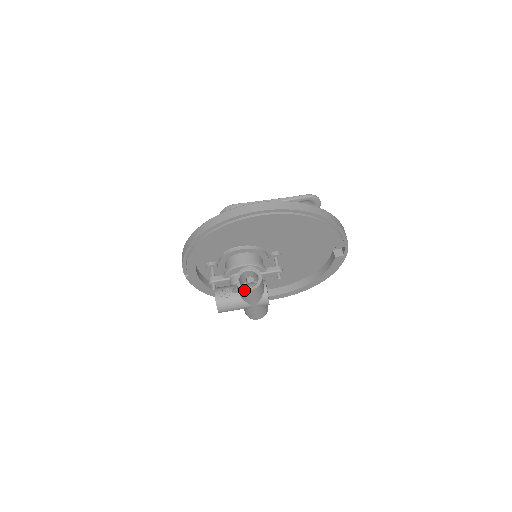
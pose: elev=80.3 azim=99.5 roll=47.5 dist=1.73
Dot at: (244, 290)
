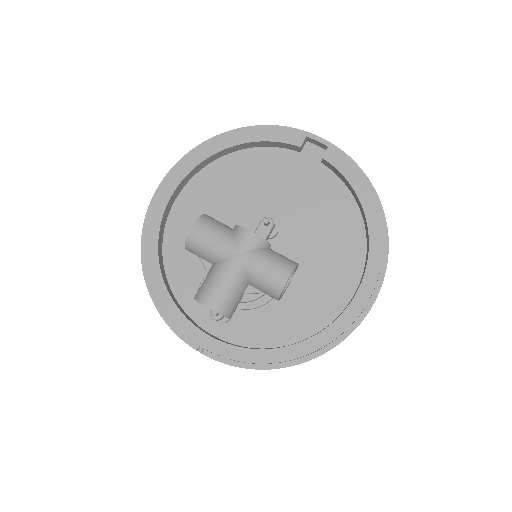
Dot at: (188, 237)
